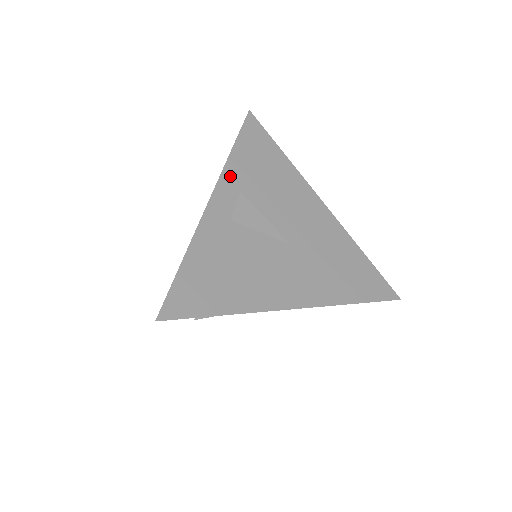
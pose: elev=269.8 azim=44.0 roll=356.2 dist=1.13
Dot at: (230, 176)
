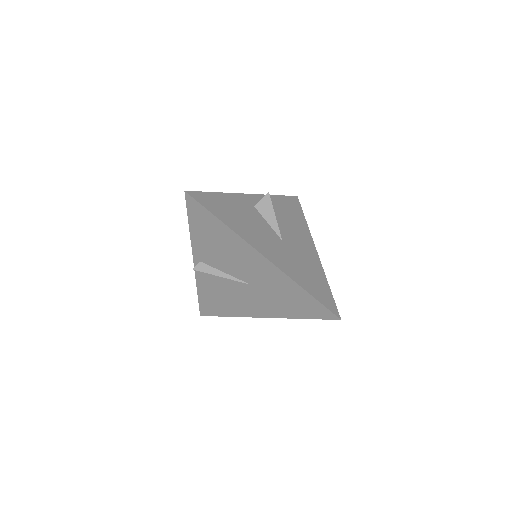
Dot at: occluded
